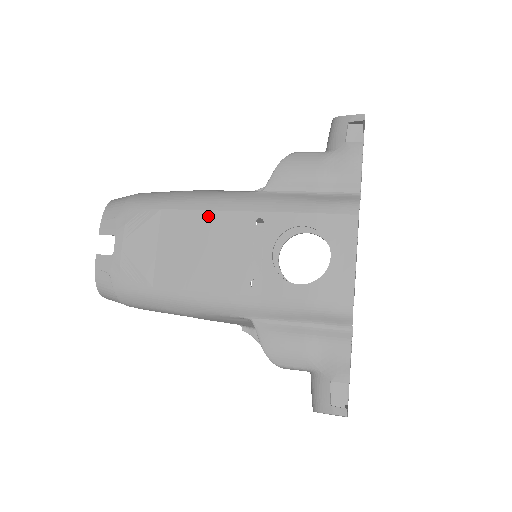
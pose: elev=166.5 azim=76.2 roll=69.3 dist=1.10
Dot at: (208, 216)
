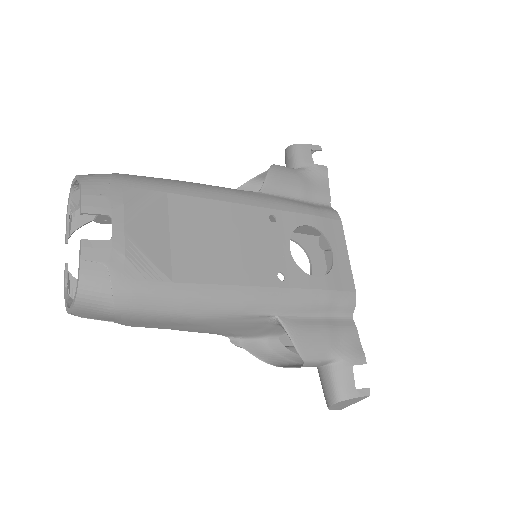
Dot at: (223, 207)
